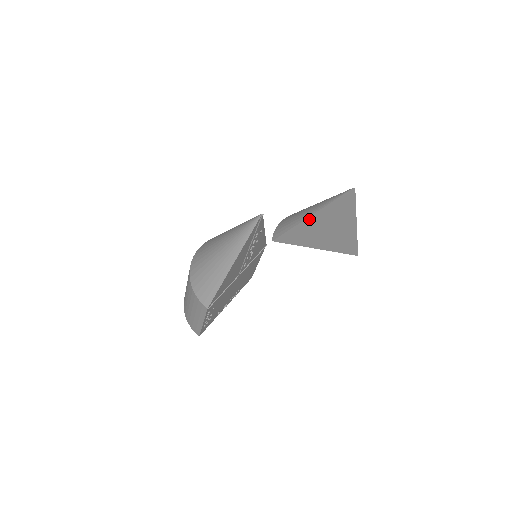
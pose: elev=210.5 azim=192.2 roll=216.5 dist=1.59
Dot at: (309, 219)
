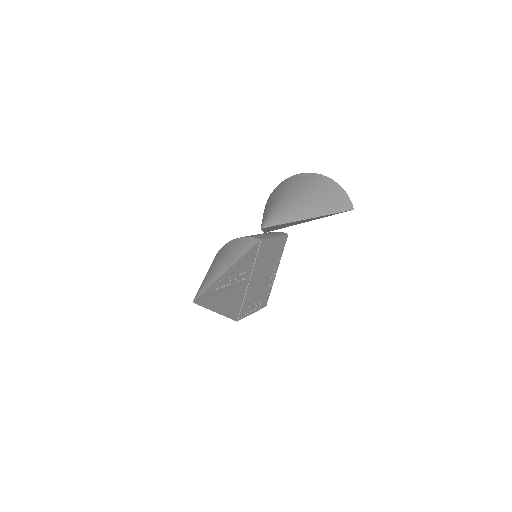
Dot at: (265, 230)
